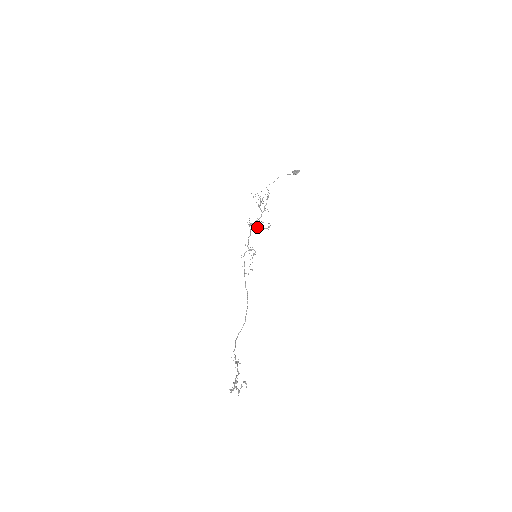
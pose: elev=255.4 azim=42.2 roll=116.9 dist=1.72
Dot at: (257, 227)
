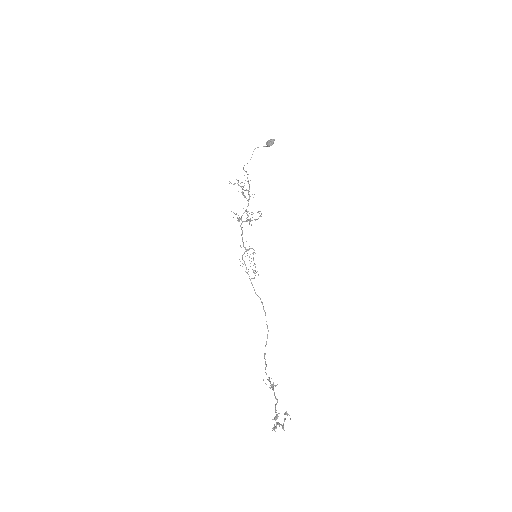
Dot at: (247, 221)
